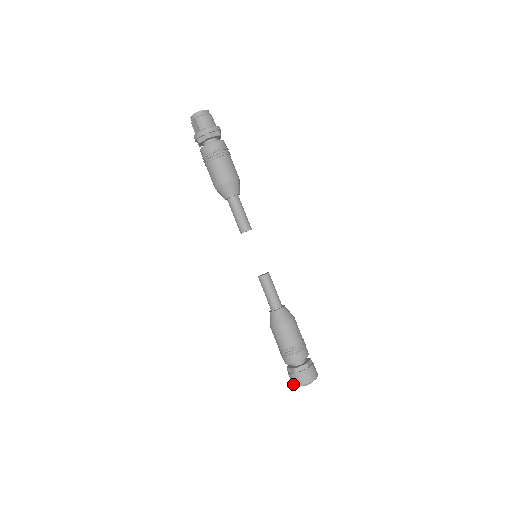
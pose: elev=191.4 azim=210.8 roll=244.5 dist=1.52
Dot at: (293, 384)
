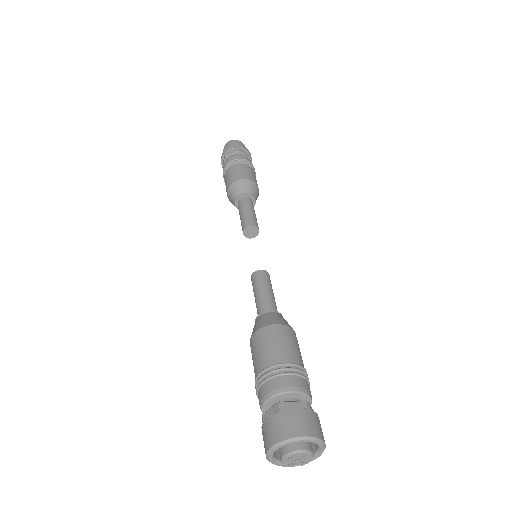
Dot at: (269, 443)
